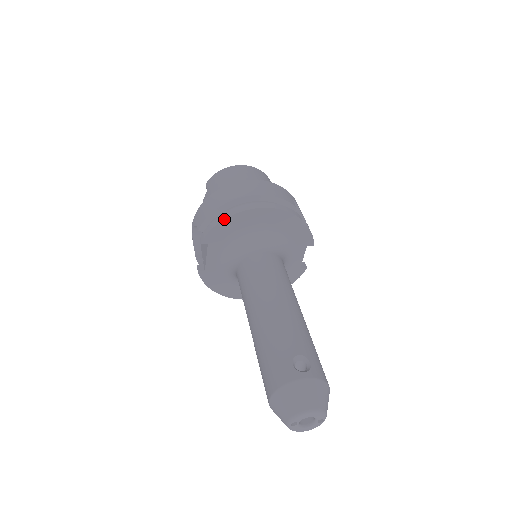
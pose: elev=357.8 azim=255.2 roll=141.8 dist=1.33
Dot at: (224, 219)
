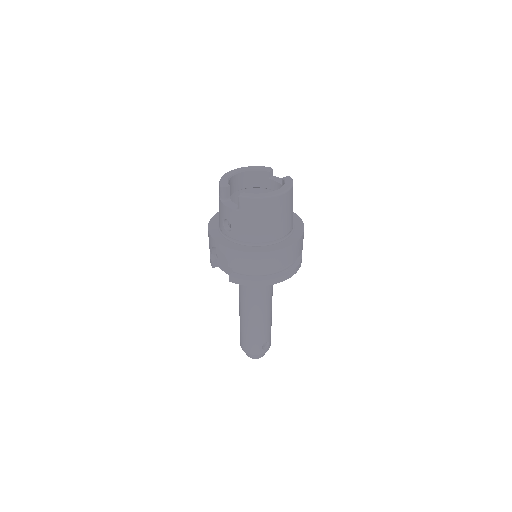
Dot at: occluded
